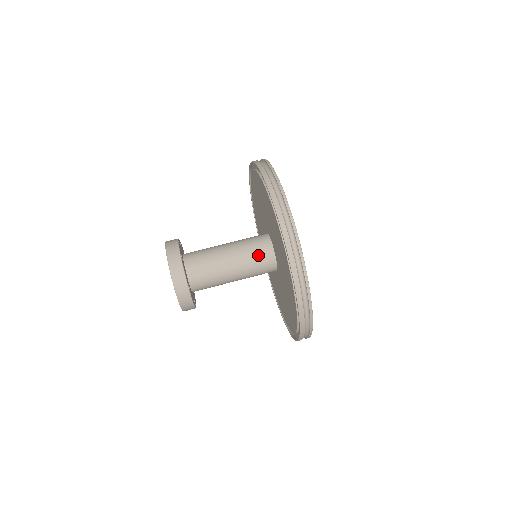
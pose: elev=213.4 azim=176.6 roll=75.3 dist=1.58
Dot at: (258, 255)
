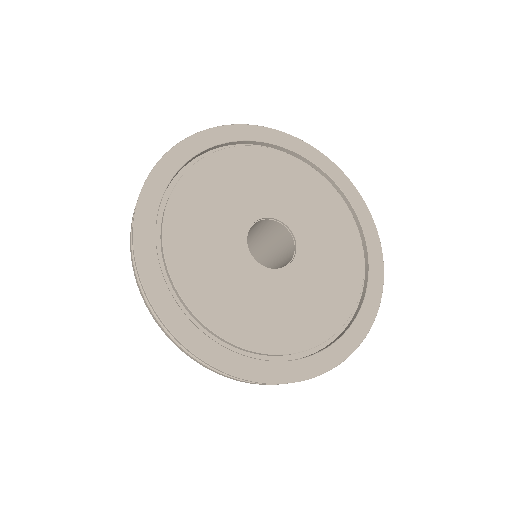
Dot at: occluded
